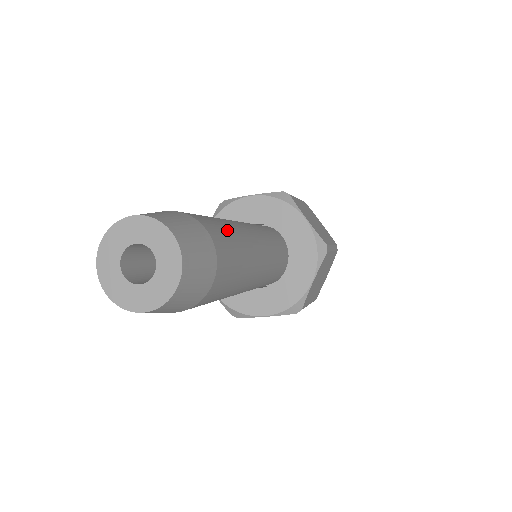
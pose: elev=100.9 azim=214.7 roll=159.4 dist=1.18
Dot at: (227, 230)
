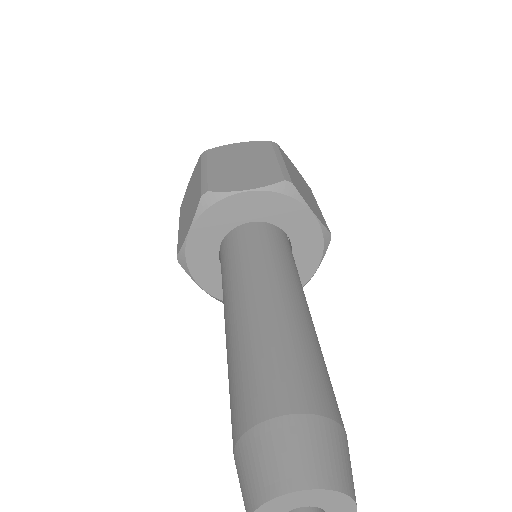
Dot at: occluded
